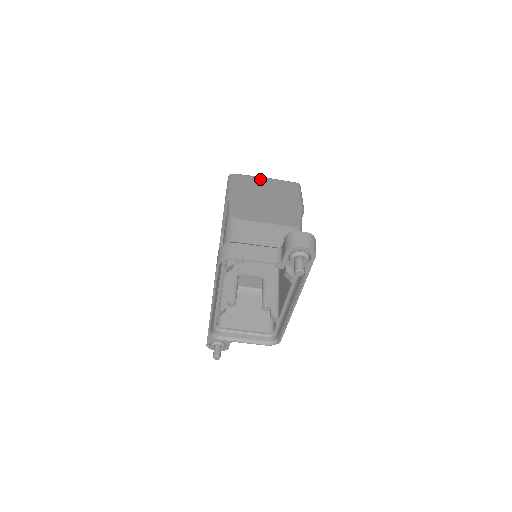
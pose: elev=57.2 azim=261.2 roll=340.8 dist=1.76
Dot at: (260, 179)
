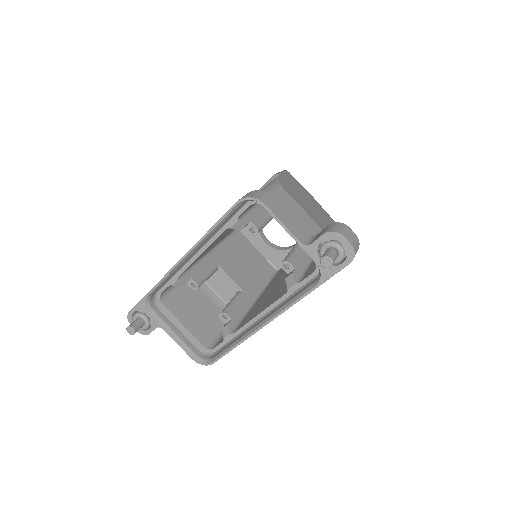
Dot at: (310, 194)
